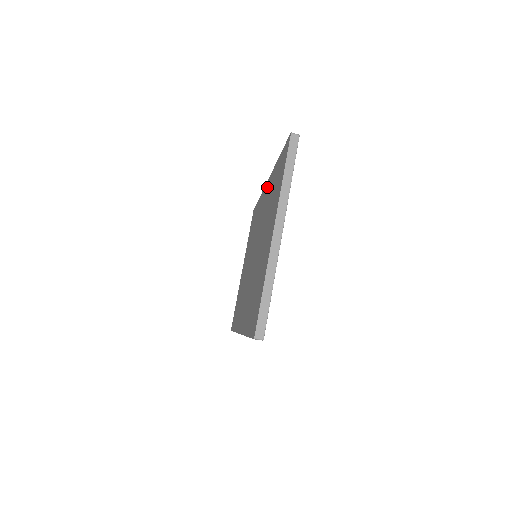
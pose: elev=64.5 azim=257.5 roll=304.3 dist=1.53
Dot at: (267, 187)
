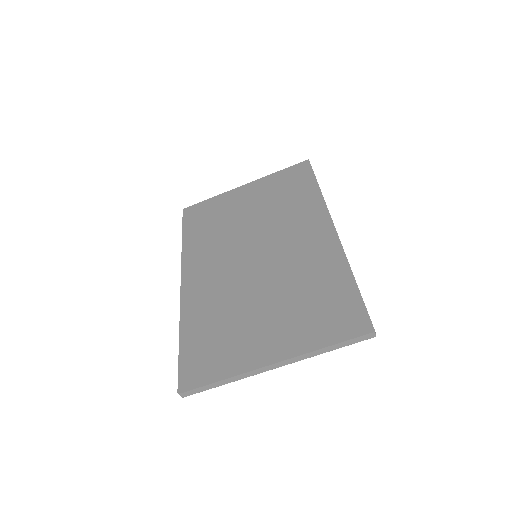
Dot at: (327, 239)
